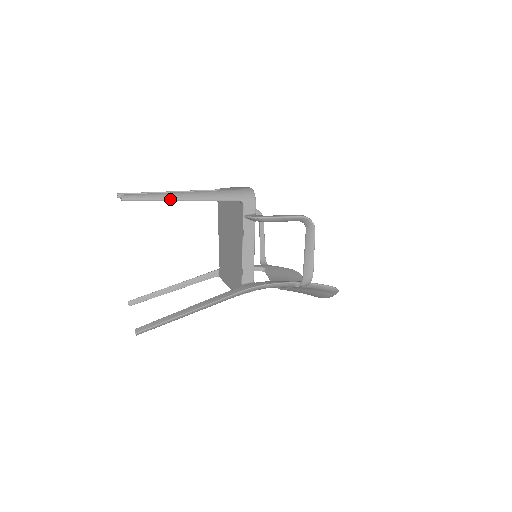
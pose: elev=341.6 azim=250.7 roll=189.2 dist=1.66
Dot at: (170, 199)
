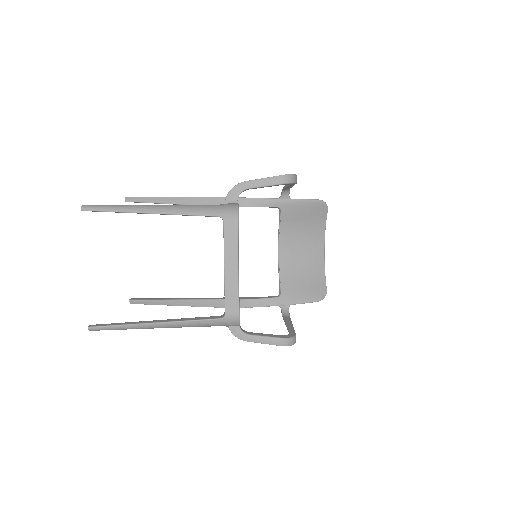
Dot at: occluded
